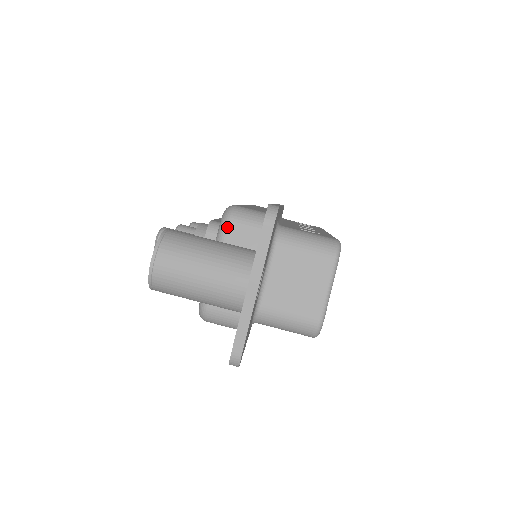
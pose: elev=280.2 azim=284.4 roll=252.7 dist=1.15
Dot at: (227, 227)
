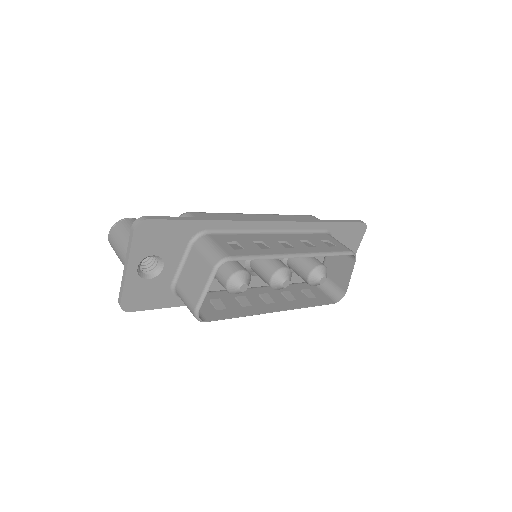
Dot at: occluded
